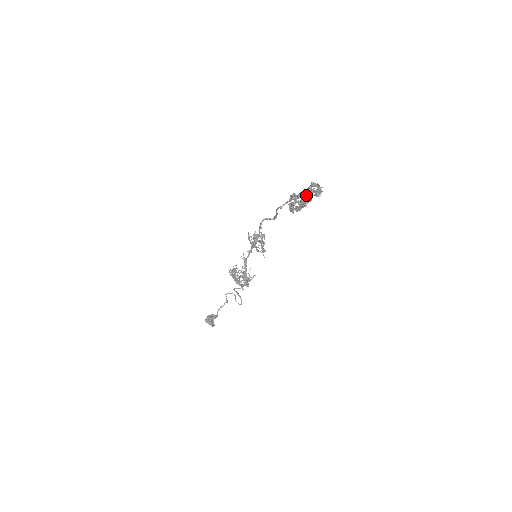
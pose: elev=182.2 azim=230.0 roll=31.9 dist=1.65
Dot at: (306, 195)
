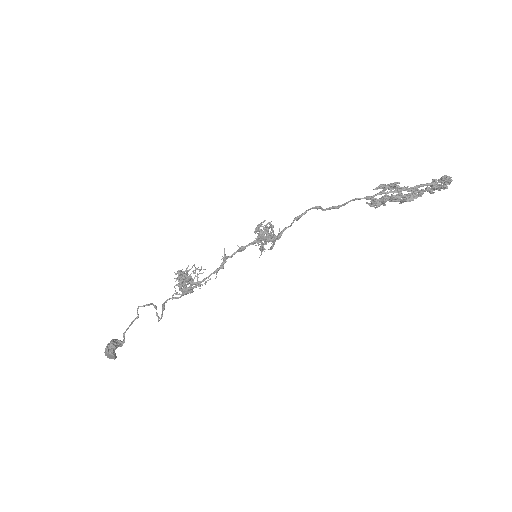
Dot at: (427, 190)
